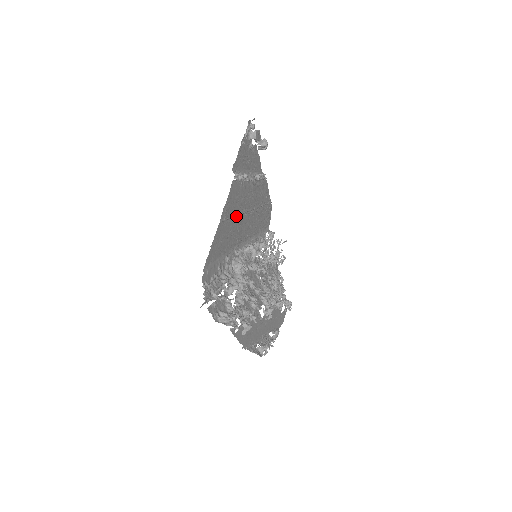
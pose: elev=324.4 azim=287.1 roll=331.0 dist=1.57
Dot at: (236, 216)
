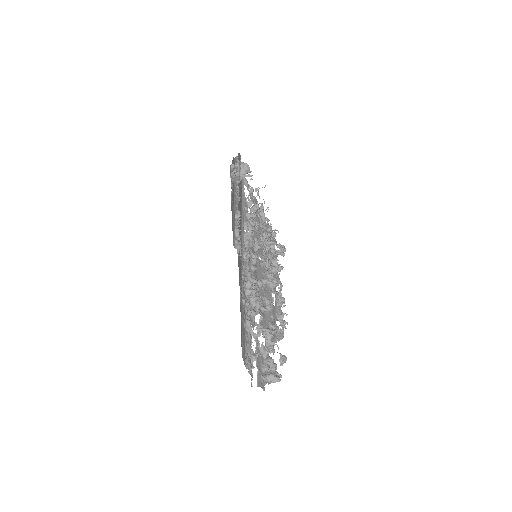
Dot at: (240, 261)
